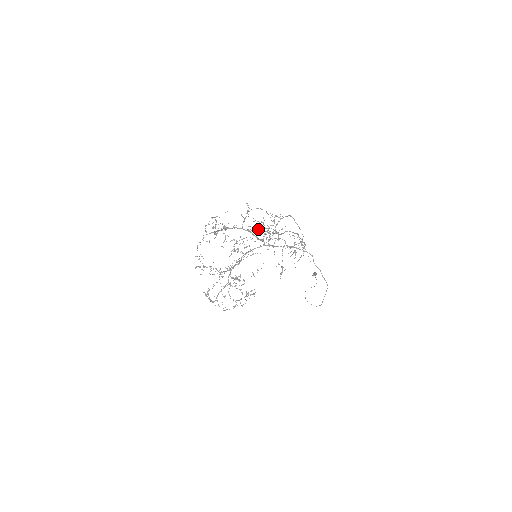
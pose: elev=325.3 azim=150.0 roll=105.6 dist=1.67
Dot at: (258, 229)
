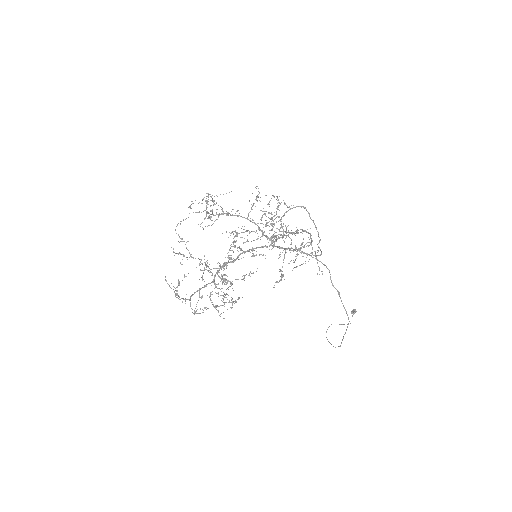
Dot at: occluded
